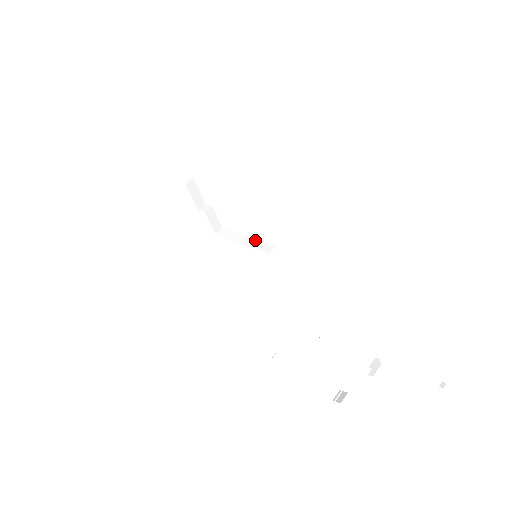
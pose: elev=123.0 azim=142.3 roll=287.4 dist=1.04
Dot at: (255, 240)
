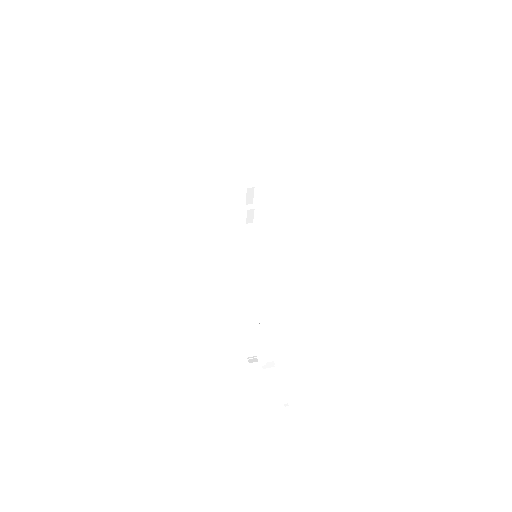
Dot at: (261, 249)
